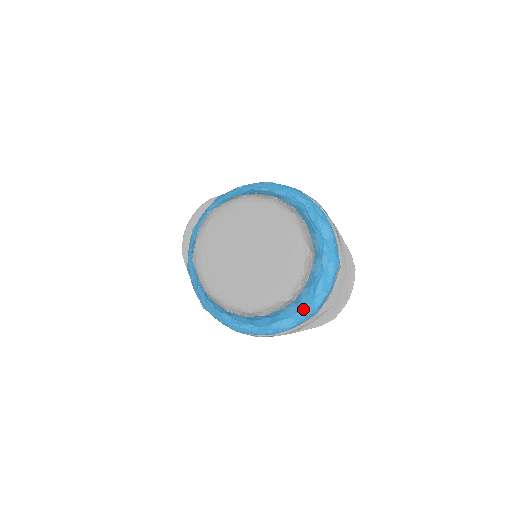
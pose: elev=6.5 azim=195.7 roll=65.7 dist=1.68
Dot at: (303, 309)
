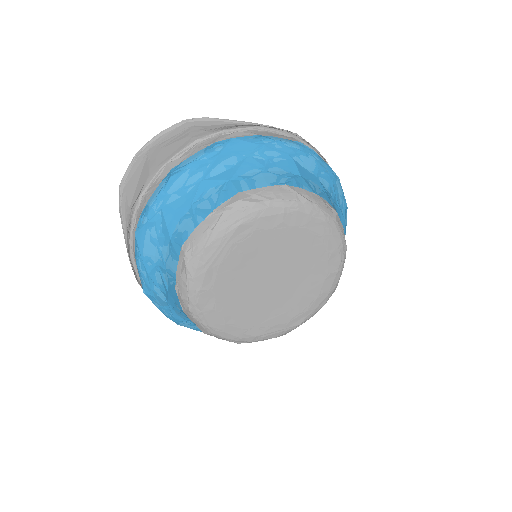
Dot at: occluded
